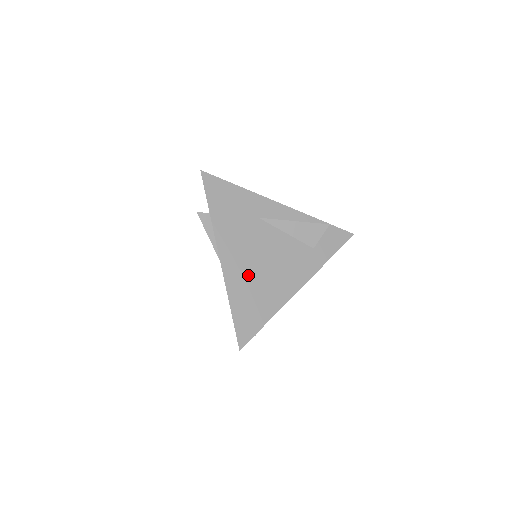
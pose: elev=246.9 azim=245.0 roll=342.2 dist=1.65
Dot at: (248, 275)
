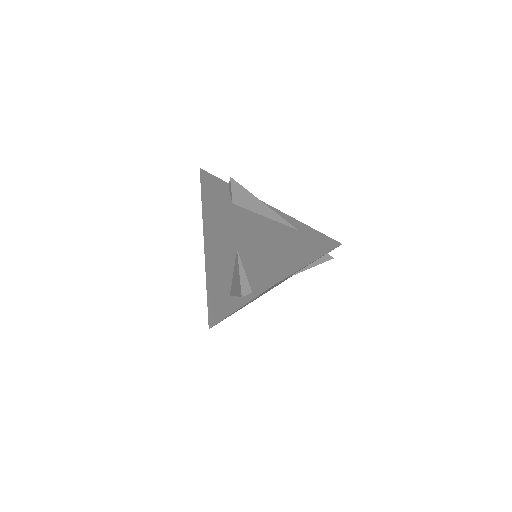
Dot at: occluded
